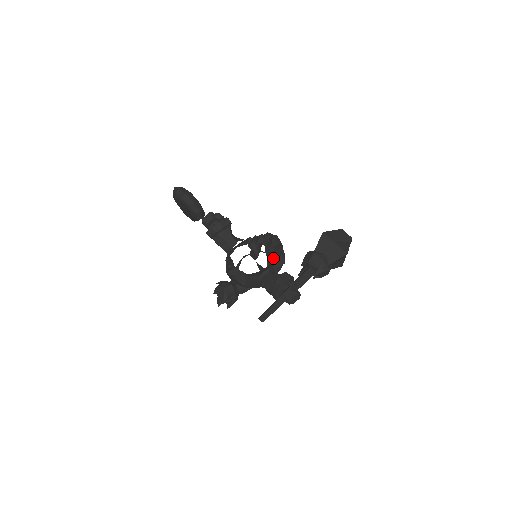
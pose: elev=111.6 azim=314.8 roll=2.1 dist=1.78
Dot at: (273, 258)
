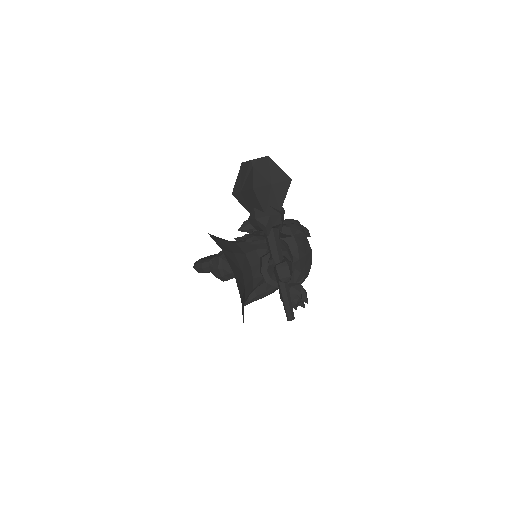
Dot at: (252, 252)
